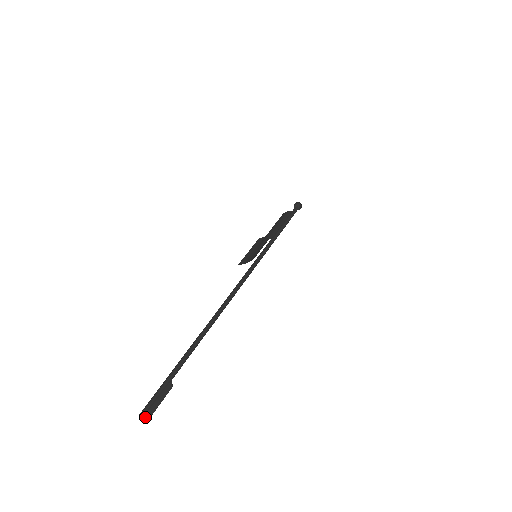
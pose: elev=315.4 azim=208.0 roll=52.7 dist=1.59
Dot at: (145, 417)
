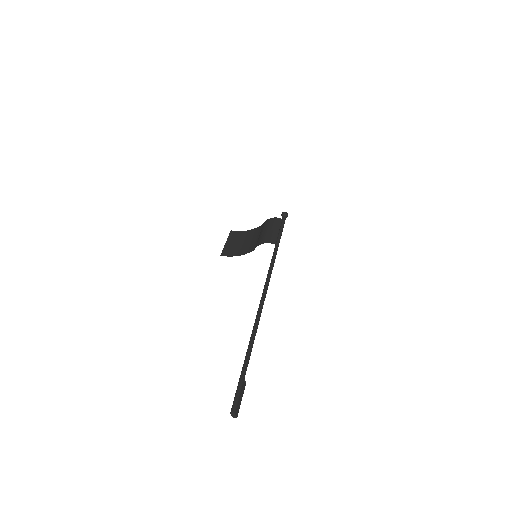
Dot at: (236, 414)
